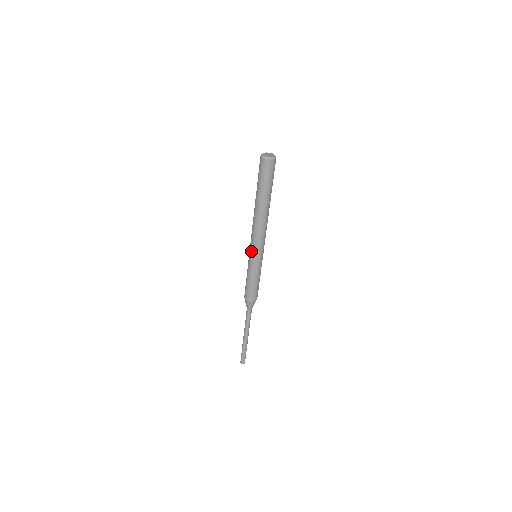
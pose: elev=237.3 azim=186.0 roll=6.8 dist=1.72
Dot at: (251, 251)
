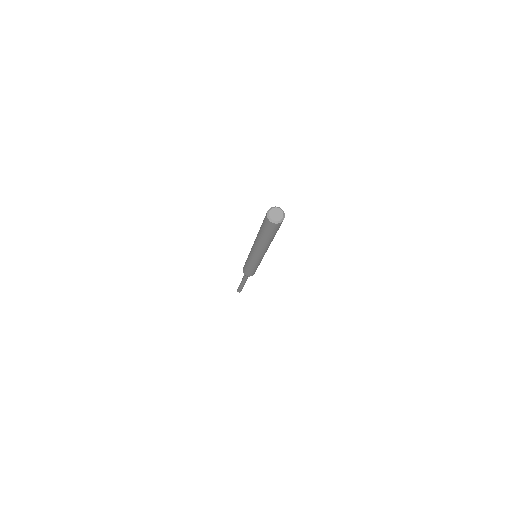
Dot at: (254, 260)
